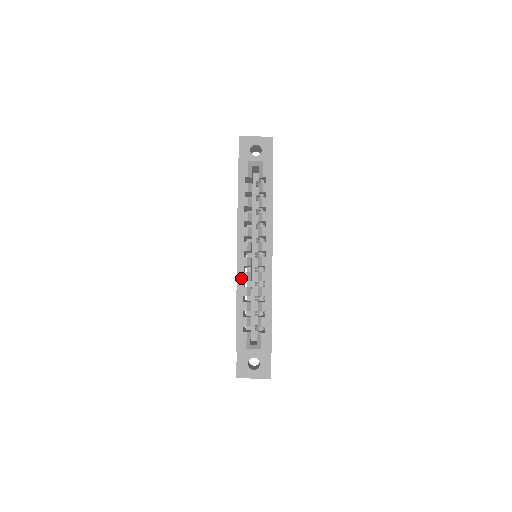
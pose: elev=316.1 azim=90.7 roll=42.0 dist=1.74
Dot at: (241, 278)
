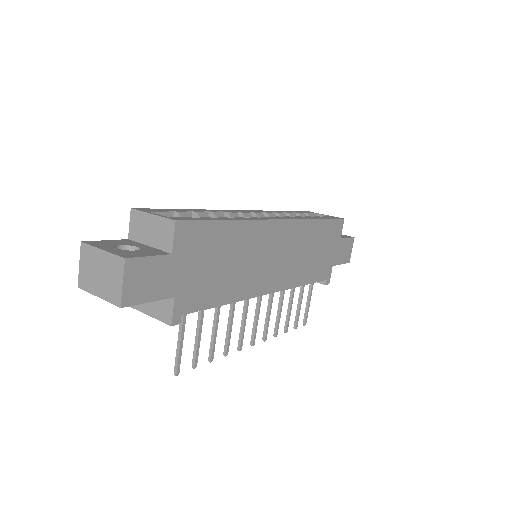
Dot at: (224, 211)
